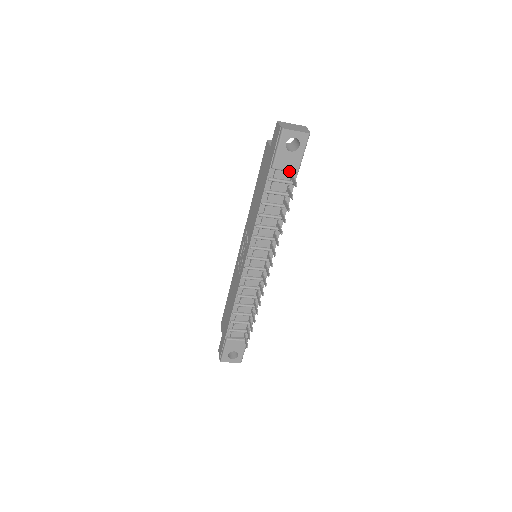
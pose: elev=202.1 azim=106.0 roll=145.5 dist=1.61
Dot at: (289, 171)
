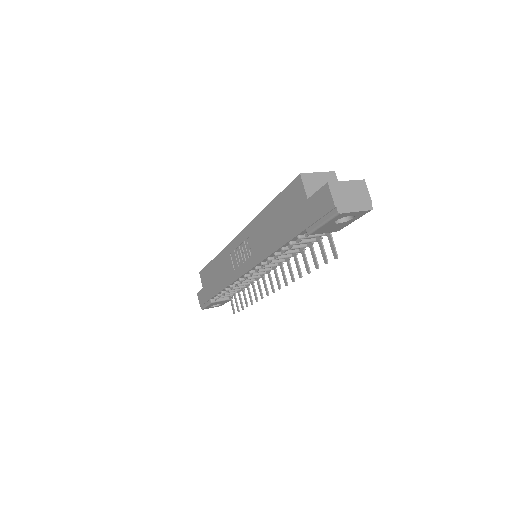
Dot at: (328, 232)
